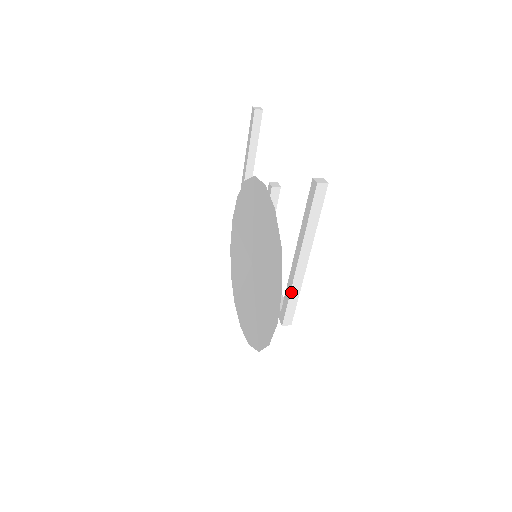
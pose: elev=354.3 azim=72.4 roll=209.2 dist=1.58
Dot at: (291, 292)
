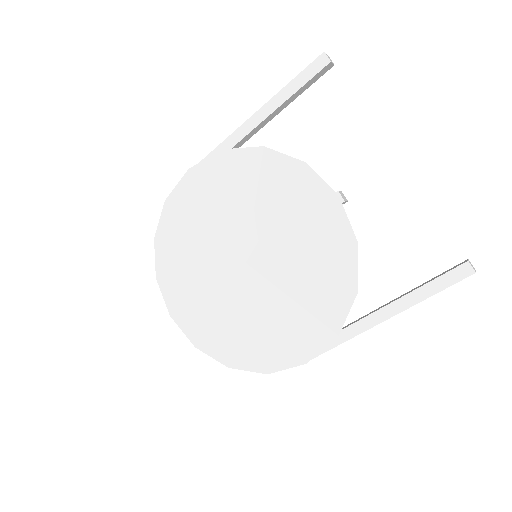
Dot at: (345, 341)
